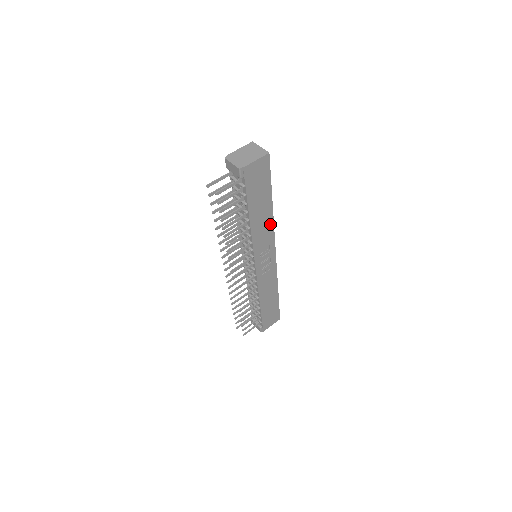
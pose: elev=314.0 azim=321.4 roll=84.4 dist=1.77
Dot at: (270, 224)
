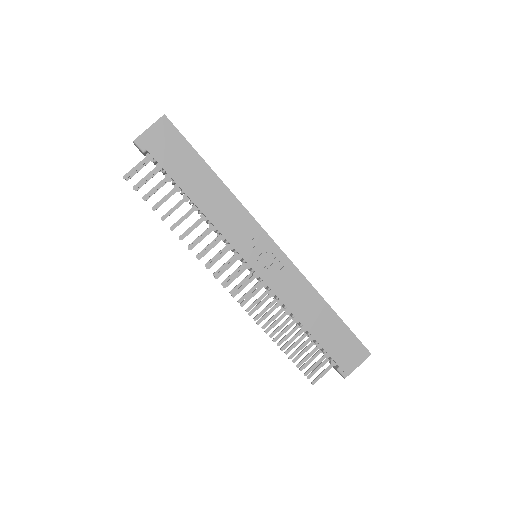
Dot at: (232, 202)
